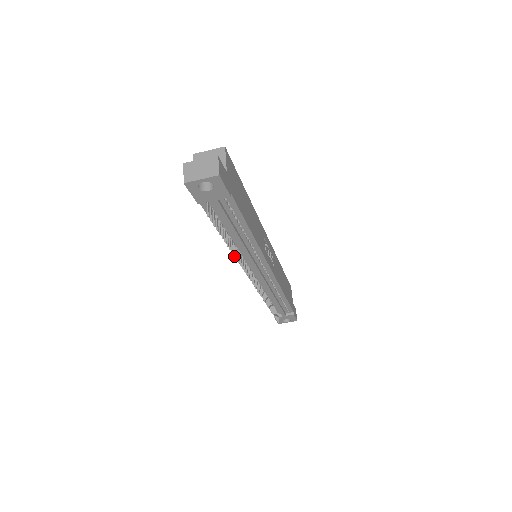
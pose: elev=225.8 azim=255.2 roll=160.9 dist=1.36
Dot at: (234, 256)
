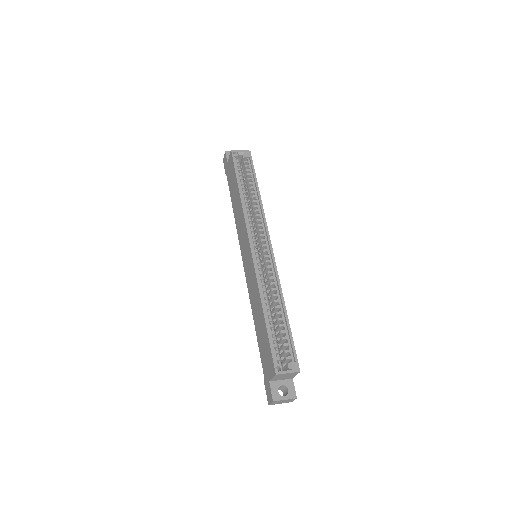
Dot at: occluded
